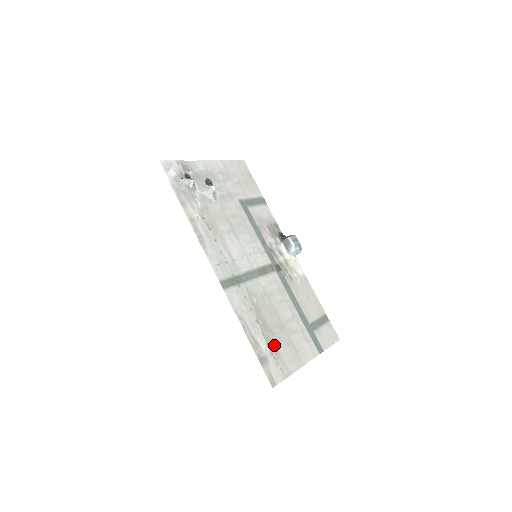
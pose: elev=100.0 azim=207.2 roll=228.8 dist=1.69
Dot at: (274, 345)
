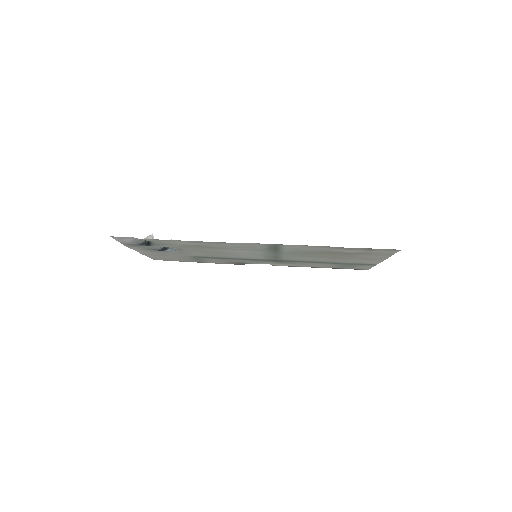
Dot at: (355, 255)
